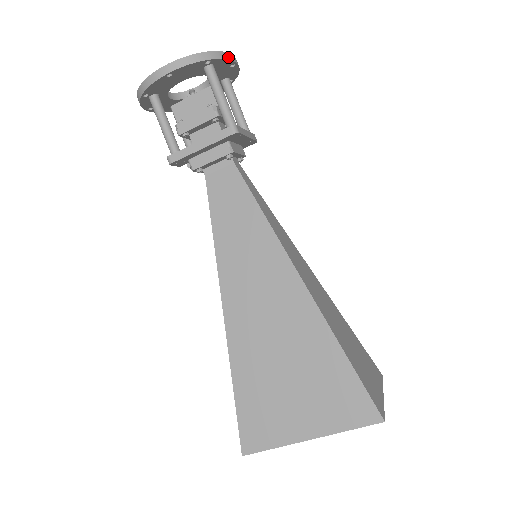
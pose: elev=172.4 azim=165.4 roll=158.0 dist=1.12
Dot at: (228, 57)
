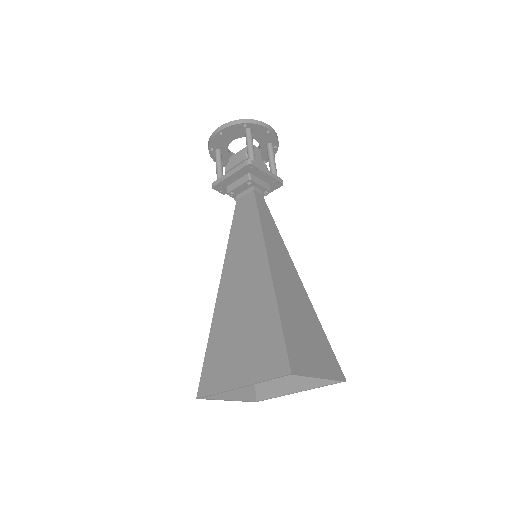
Dot at: (261, 124)
